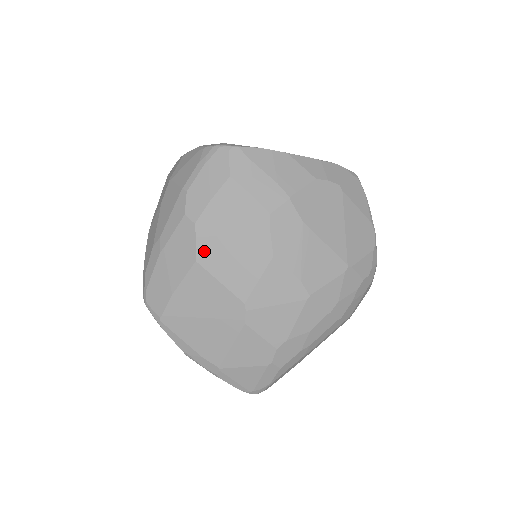
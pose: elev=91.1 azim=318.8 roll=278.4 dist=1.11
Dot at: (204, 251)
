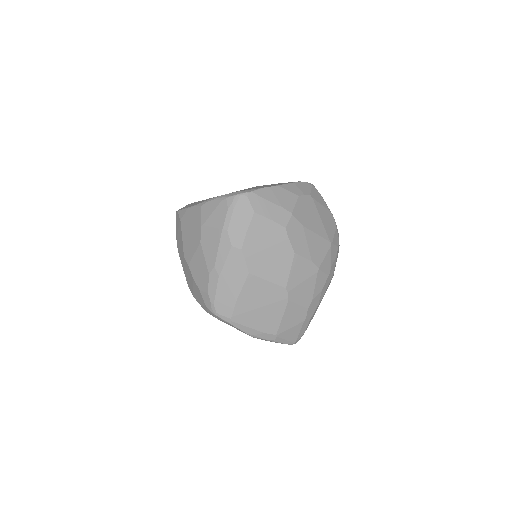
Dot at: (252, 265)
